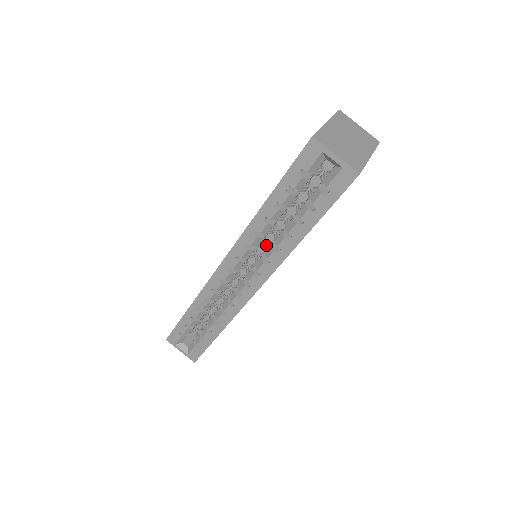
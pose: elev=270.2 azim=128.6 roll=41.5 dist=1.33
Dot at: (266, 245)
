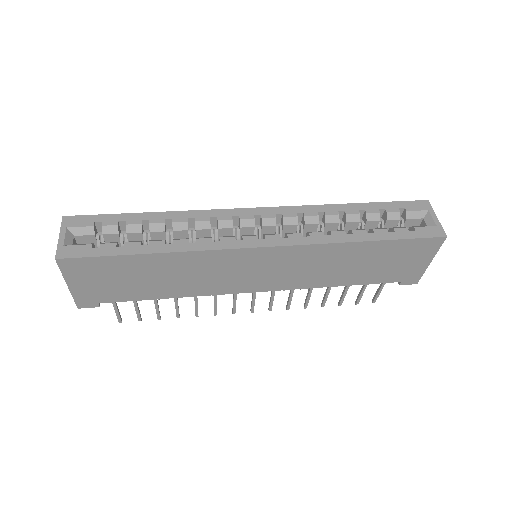
Dot at: occluded
